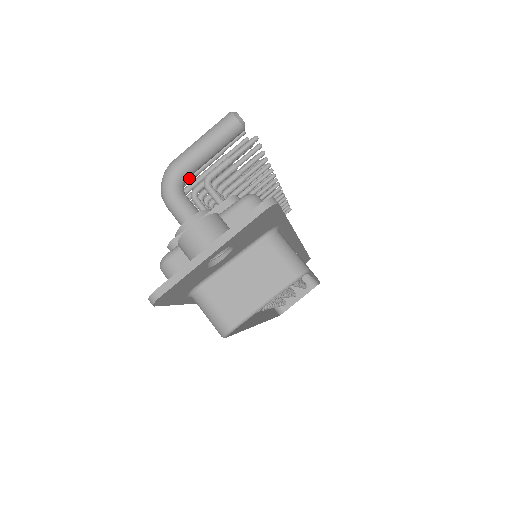
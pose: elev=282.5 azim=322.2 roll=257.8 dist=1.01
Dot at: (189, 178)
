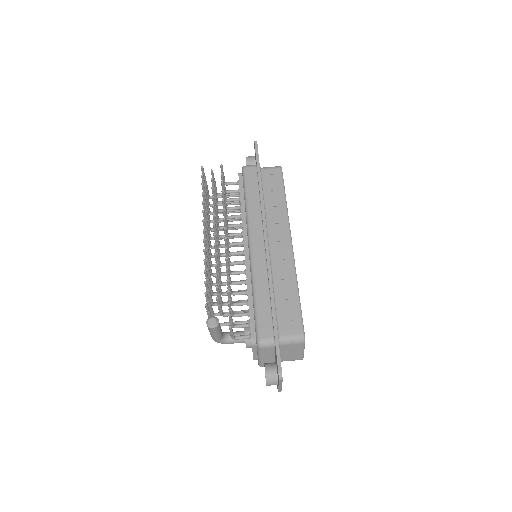
Dot at: (211, 311)
